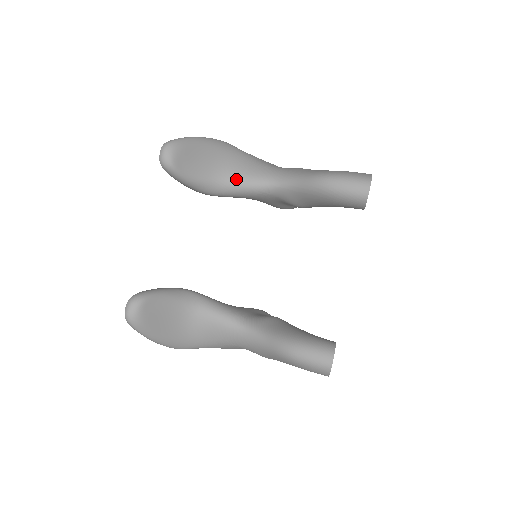
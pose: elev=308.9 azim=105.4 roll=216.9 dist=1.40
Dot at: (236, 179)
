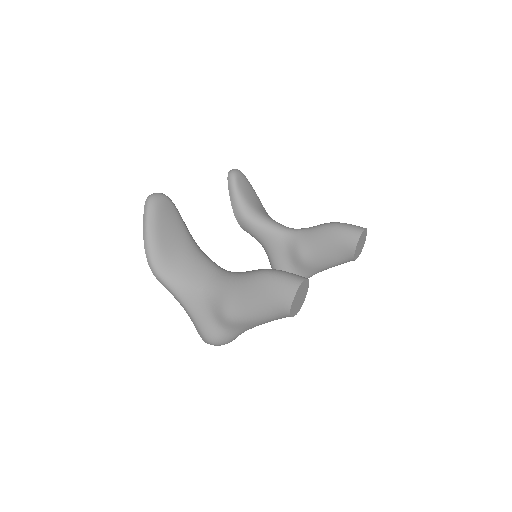
Dot at: (266, 217)
